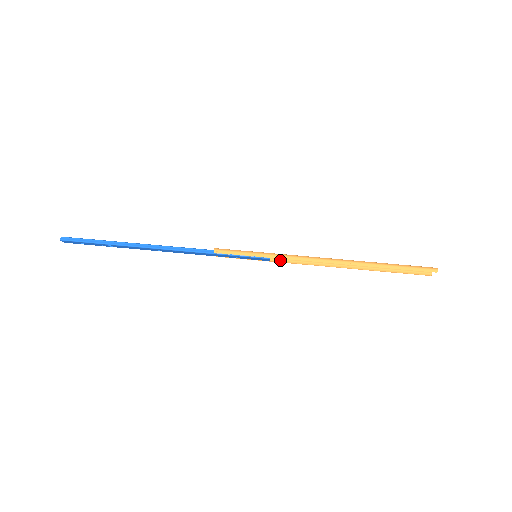
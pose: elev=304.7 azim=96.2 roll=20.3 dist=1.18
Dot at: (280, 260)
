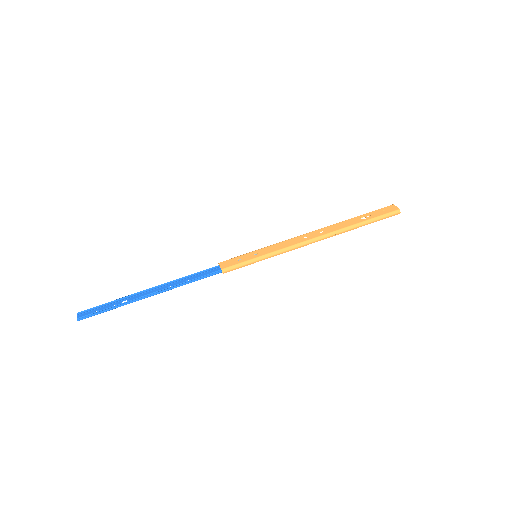
Dot at: (274, 246)
